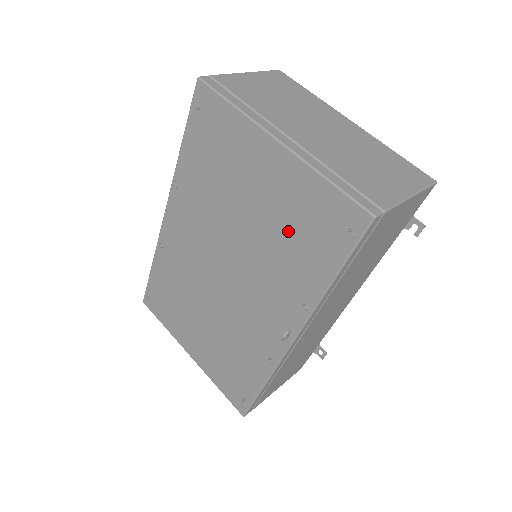
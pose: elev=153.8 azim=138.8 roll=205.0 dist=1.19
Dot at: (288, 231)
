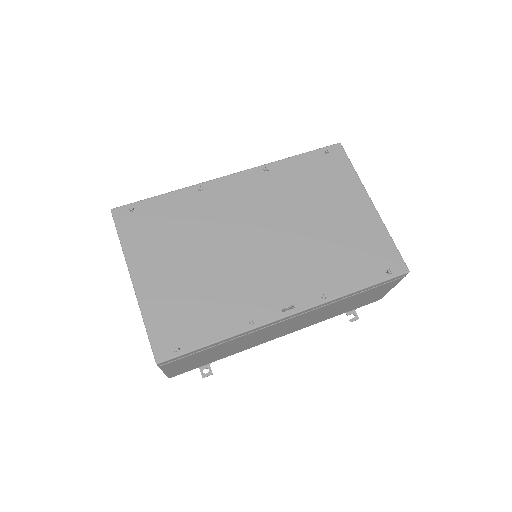
Dot at: (345, 247)
